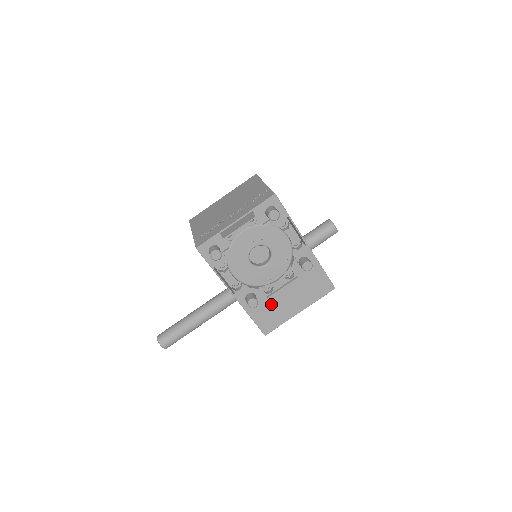
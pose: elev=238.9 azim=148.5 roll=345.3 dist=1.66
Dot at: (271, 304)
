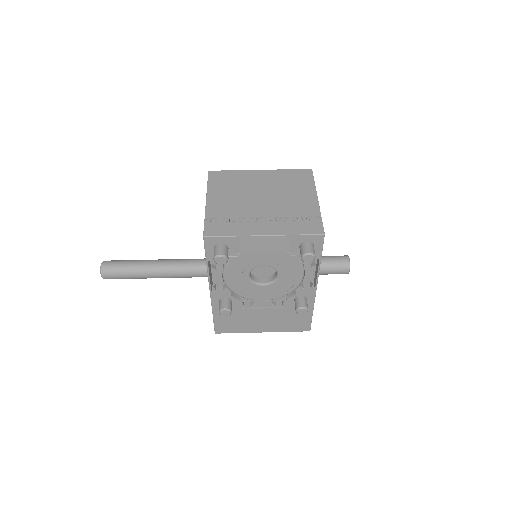
Dot at: (241, 315)
